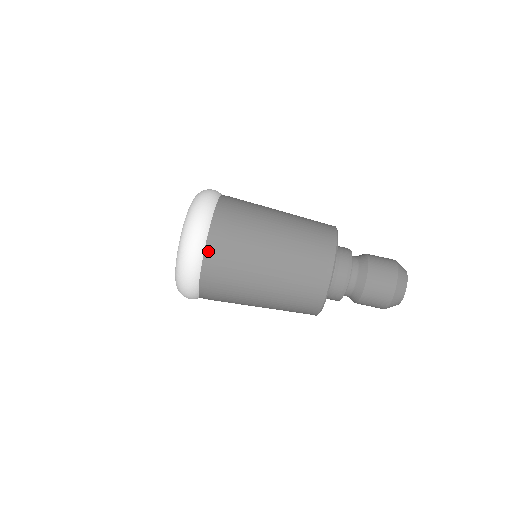
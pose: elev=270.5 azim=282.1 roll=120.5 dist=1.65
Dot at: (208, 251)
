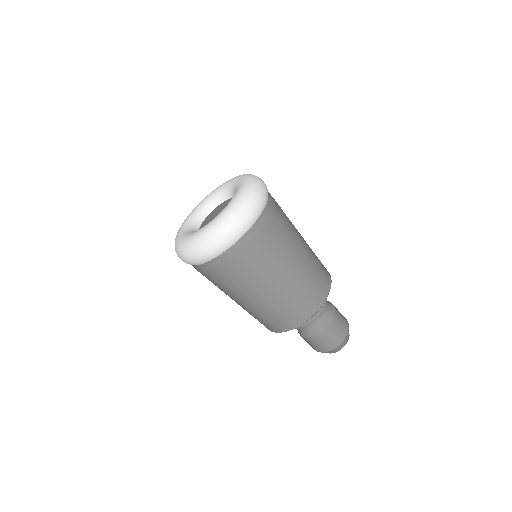
Dot at: (197, 268)
